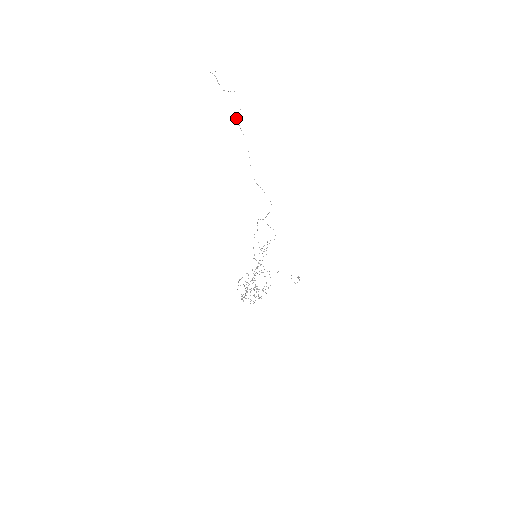
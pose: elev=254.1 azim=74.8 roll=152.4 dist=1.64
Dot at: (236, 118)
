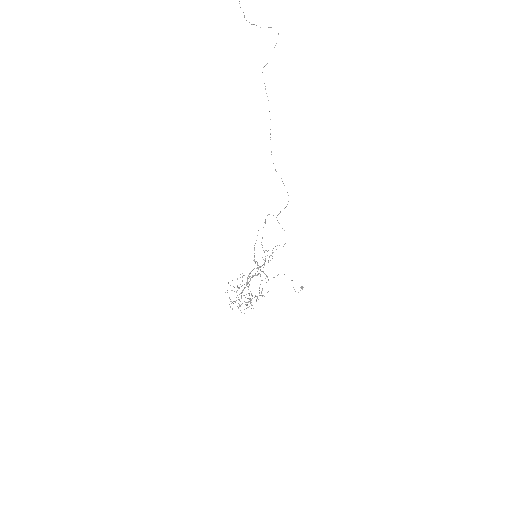
Dot at: occluded
